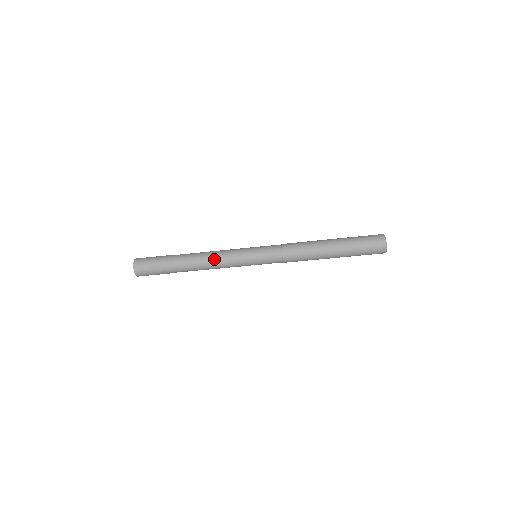
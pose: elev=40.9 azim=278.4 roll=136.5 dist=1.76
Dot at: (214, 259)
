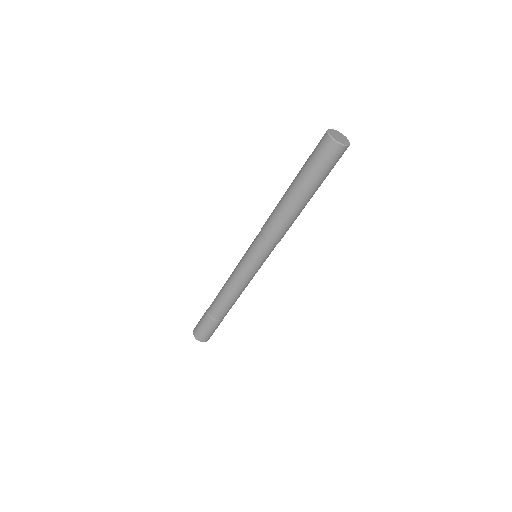
Dot at: (227, 280)
